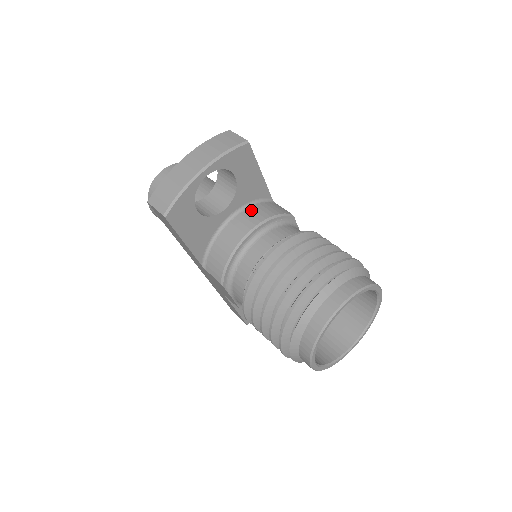
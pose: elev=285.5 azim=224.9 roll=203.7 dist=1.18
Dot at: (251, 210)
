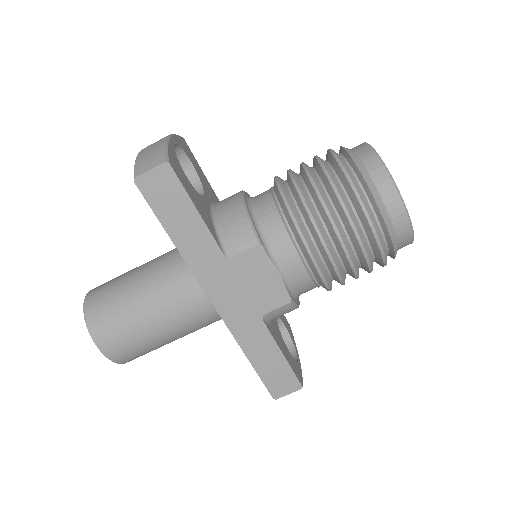
Dot at: occluded
